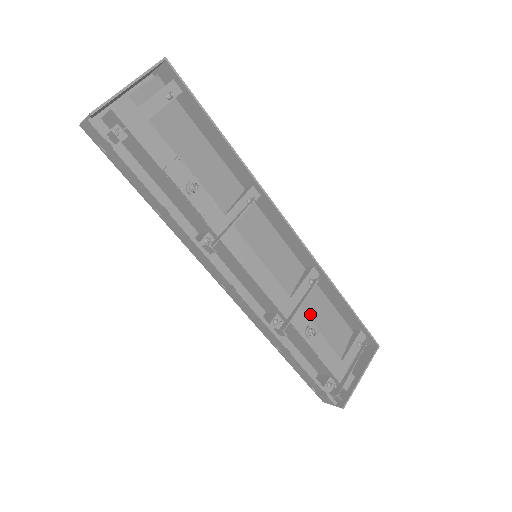
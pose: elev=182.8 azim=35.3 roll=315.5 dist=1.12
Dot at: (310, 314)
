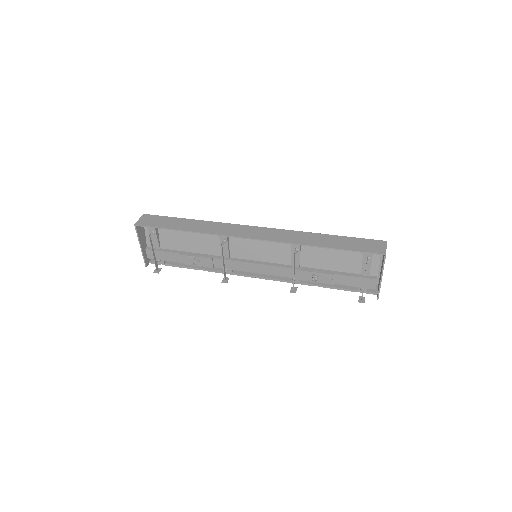
Dot at: (314, 262)
